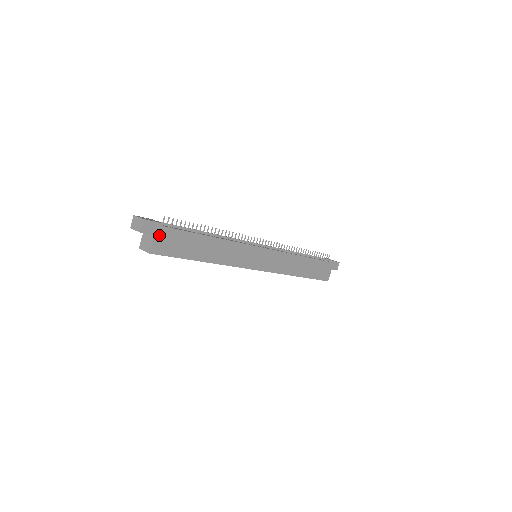
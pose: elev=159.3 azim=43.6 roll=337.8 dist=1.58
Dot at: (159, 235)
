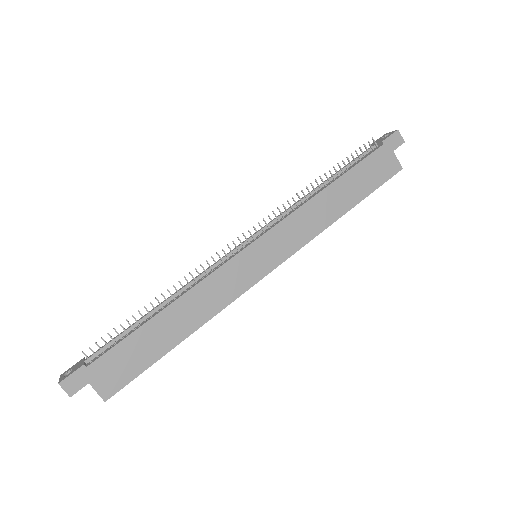
Dot at: (95, 377)
